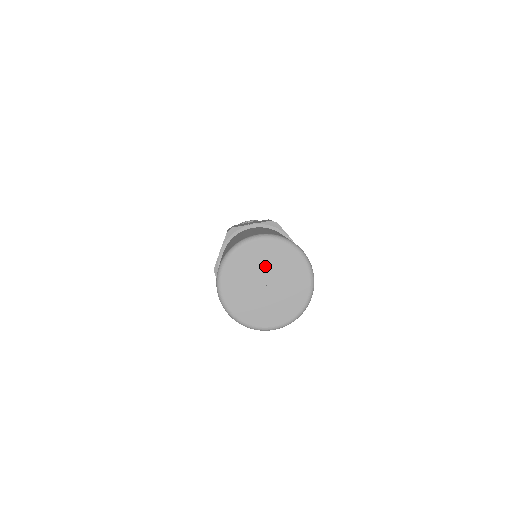
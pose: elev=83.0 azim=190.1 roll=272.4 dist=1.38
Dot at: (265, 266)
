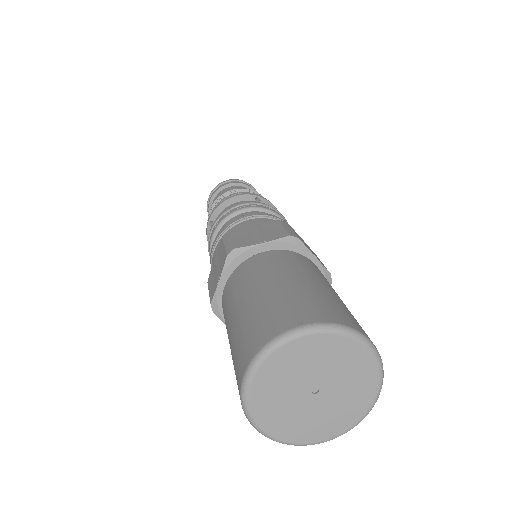
Dot at: (292, 384)
